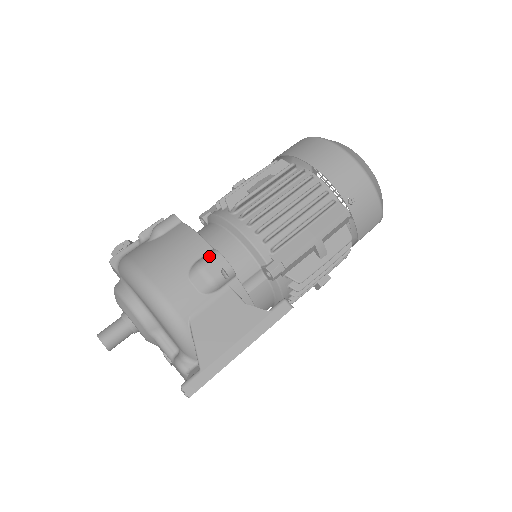
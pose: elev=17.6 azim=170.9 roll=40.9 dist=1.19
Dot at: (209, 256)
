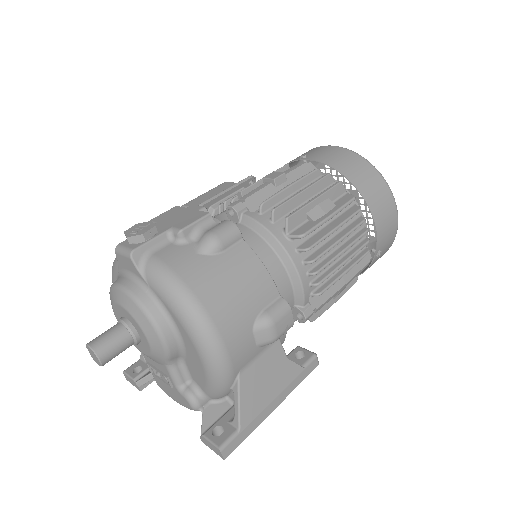
Dot at: (280, 309)
